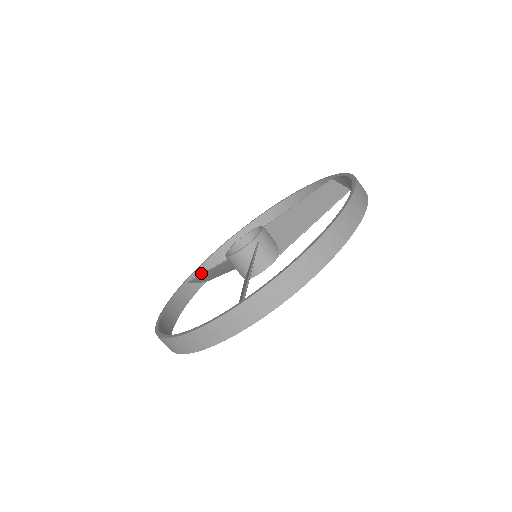
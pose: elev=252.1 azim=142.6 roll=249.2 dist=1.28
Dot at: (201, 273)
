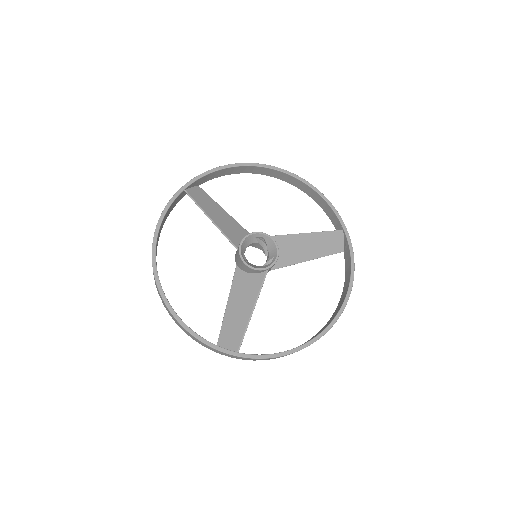
Dot at: (199, 181)
